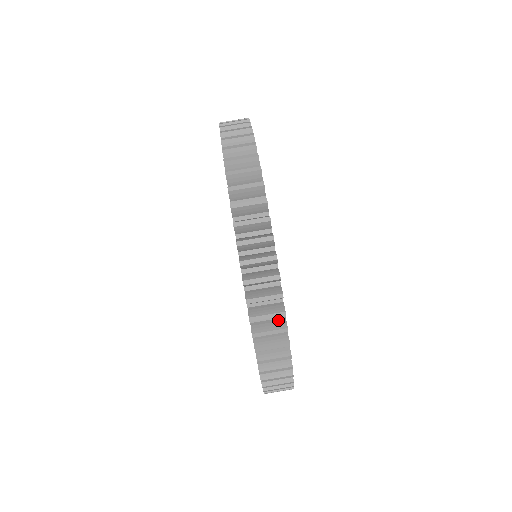
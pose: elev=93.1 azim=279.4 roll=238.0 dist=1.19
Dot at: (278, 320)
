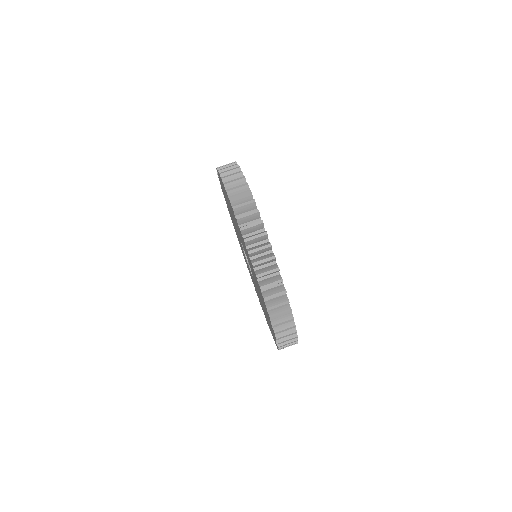
Dot at: occluded
